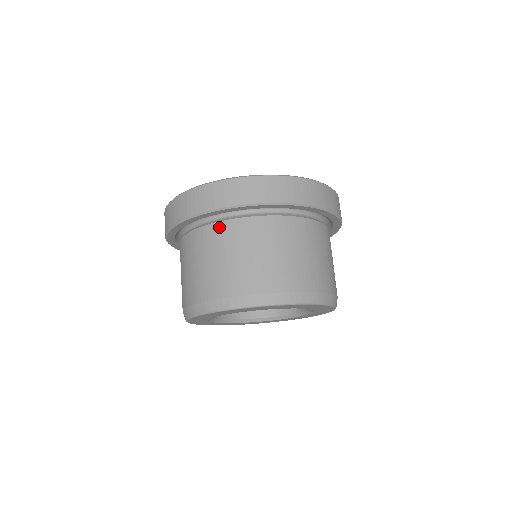
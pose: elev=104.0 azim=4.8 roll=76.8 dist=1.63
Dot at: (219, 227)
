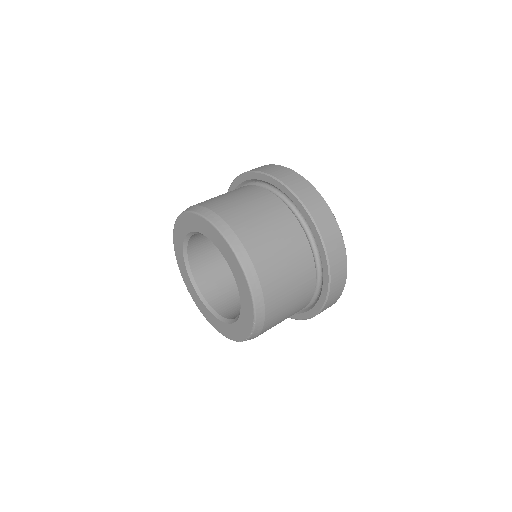
Dot at: (240, 187)
